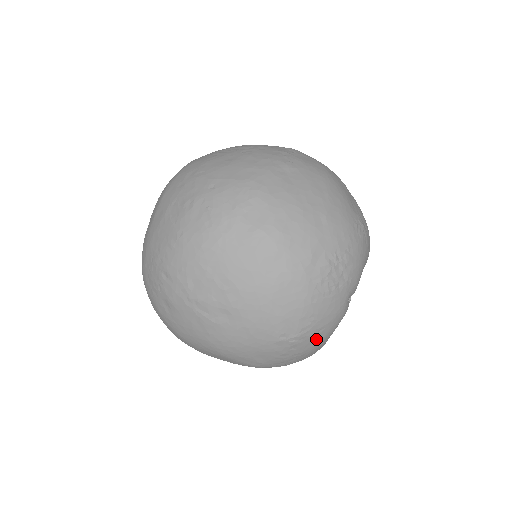
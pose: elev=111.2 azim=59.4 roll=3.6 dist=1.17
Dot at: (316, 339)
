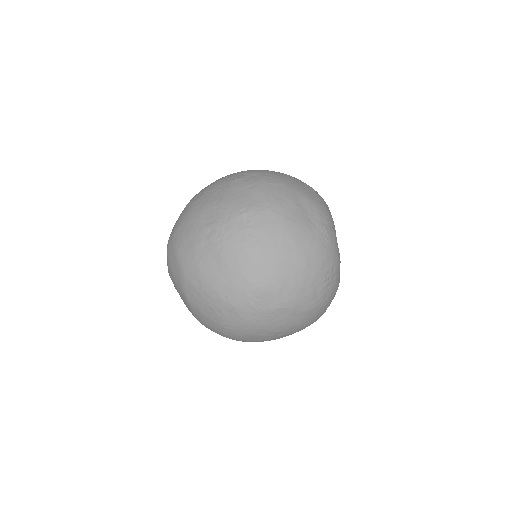
Dot at: occluded
